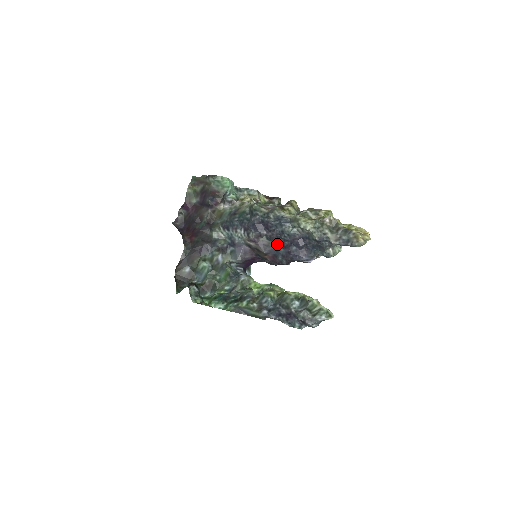
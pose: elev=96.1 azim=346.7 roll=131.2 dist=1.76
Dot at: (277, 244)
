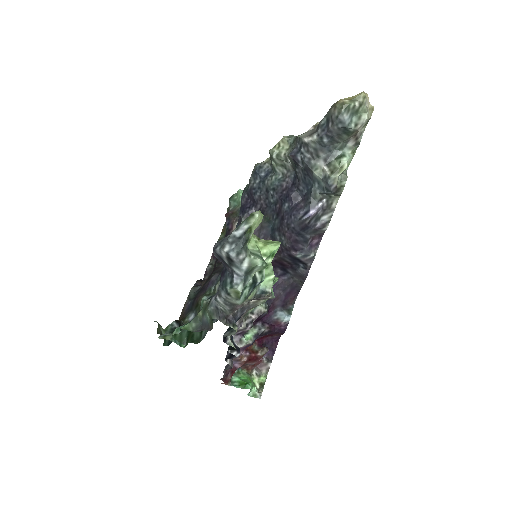
Dot at: (270, 217)
